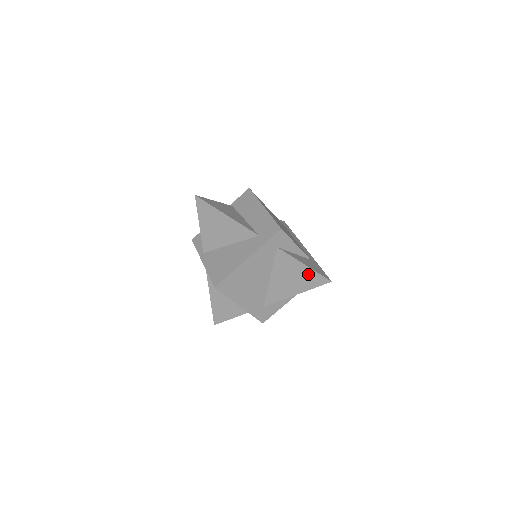
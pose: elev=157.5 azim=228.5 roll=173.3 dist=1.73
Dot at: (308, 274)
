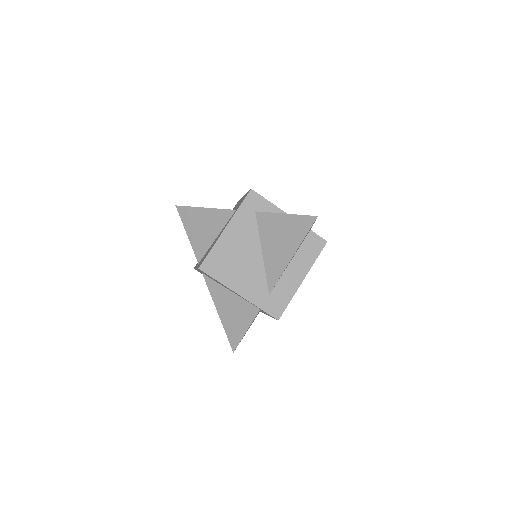
Dot at: (293, 223)
